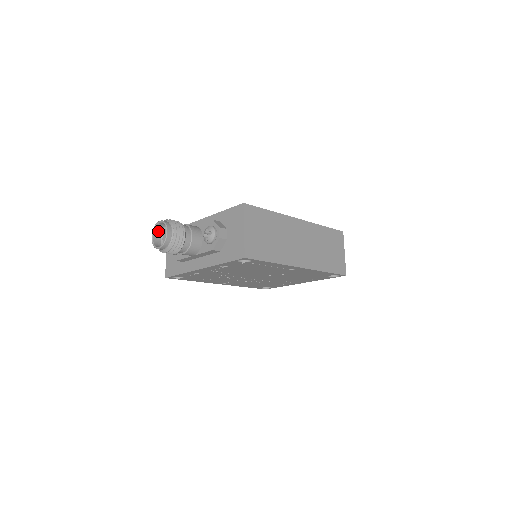
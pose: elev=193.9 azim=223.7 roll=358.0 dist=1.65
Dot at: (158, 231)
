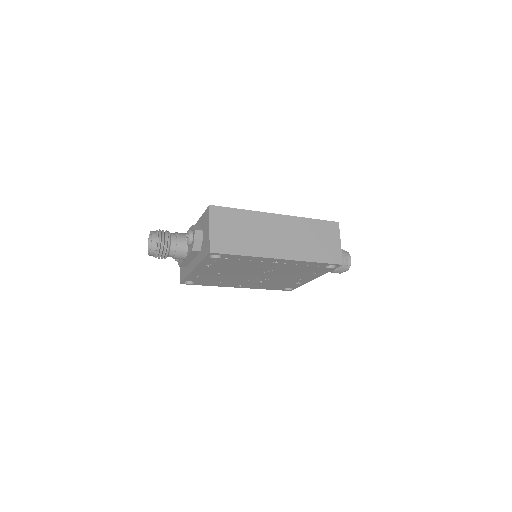
Dot at: occluded
